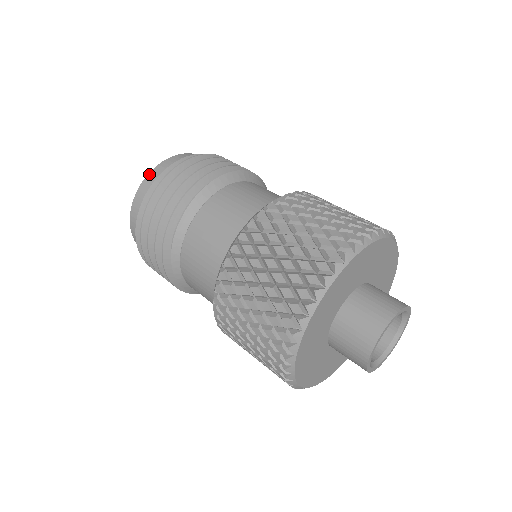
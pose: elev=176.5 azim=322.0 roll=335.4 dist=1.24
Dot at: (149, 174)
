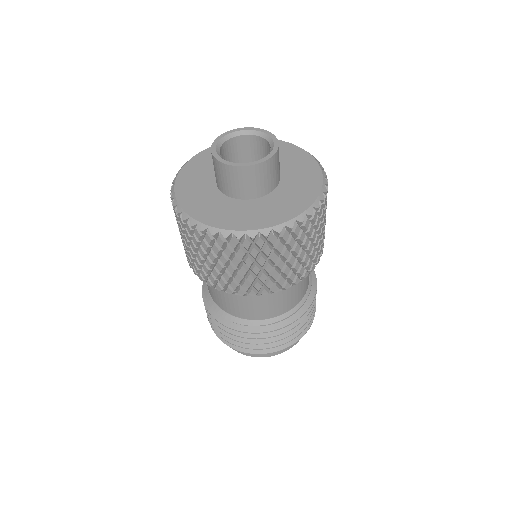
Dot at: occluded
